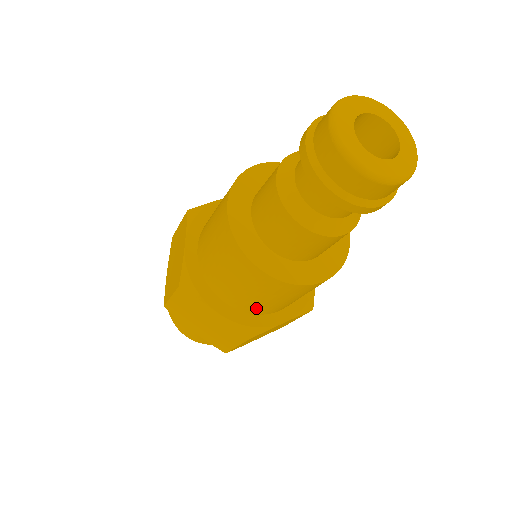
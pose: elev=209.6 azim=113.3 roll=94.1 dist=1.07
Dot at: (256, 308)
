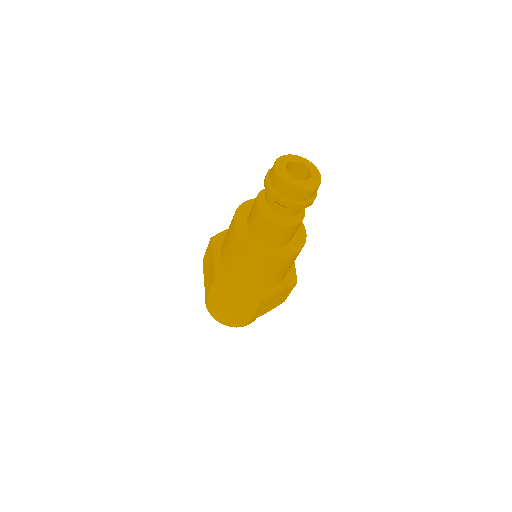
Dot at: (261, 282)
